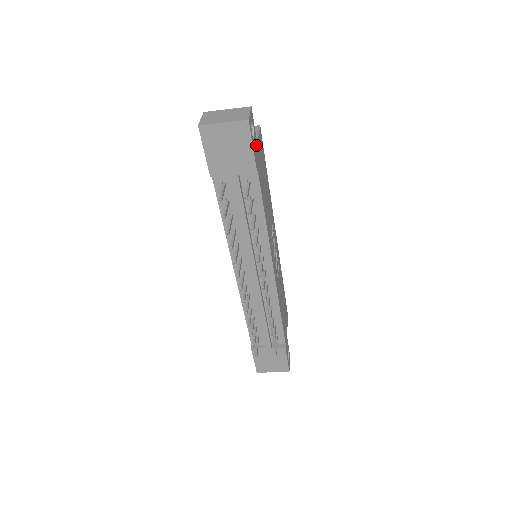
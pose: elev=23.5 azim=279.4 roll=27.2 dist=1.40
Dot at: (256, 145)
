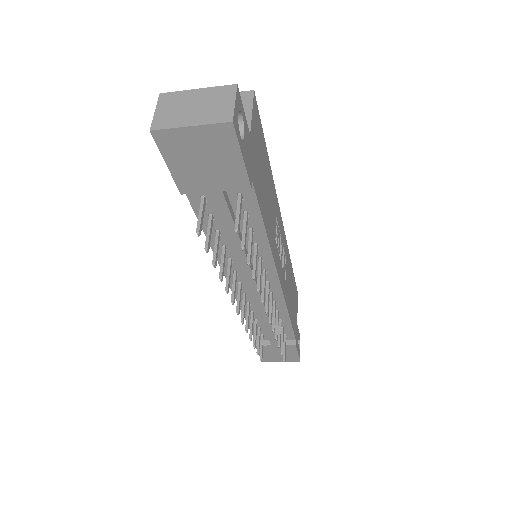
Dot at: (248, 141)
